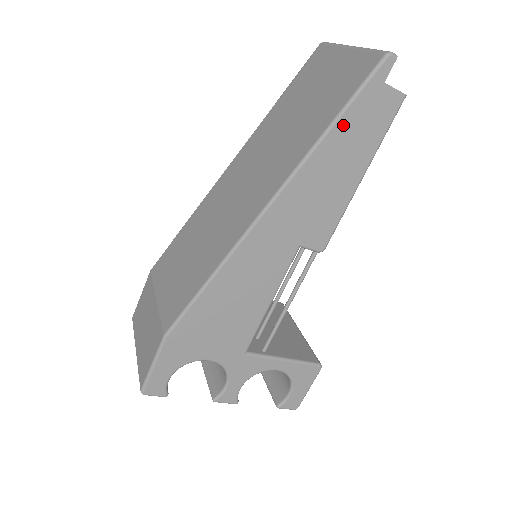
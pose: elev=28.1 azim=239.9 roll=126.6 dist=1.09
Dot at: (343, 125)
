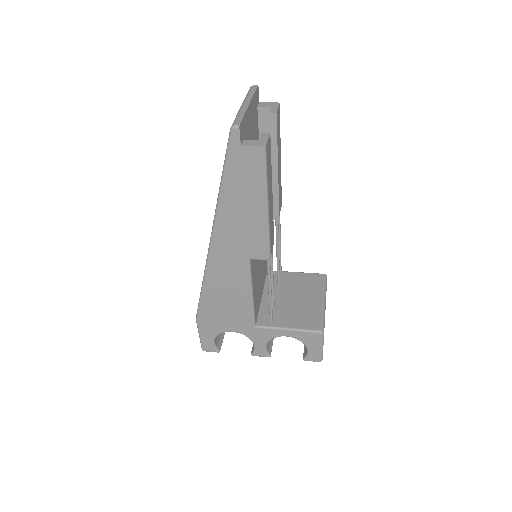
Dot at: (229, 181)
